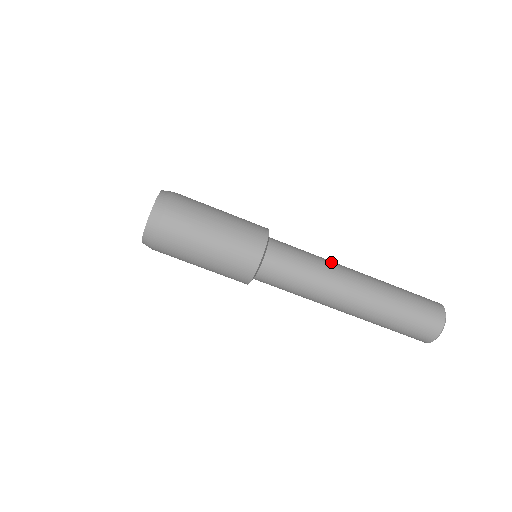
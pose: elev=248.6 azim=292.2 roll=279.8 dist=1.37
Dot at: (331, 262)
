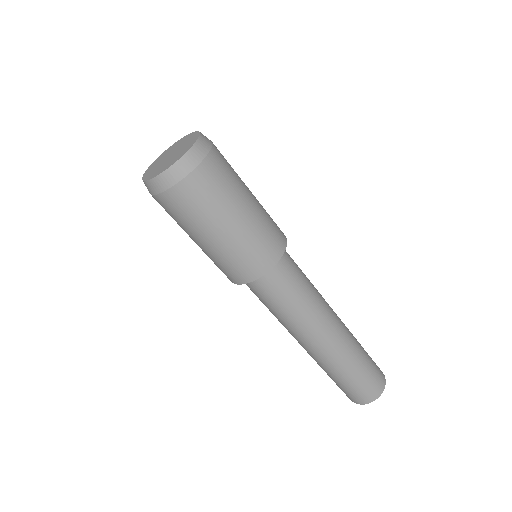
Dot at: (322, 305)
